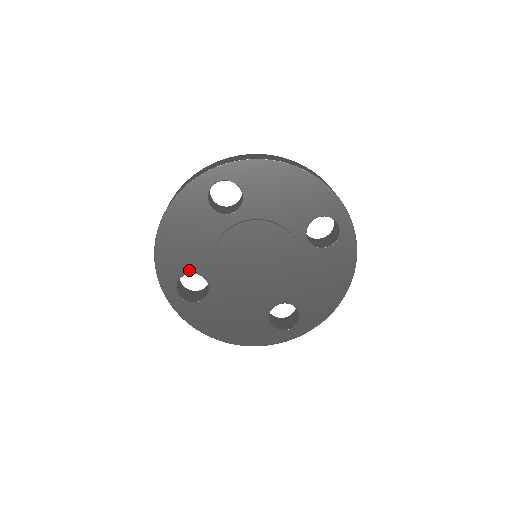
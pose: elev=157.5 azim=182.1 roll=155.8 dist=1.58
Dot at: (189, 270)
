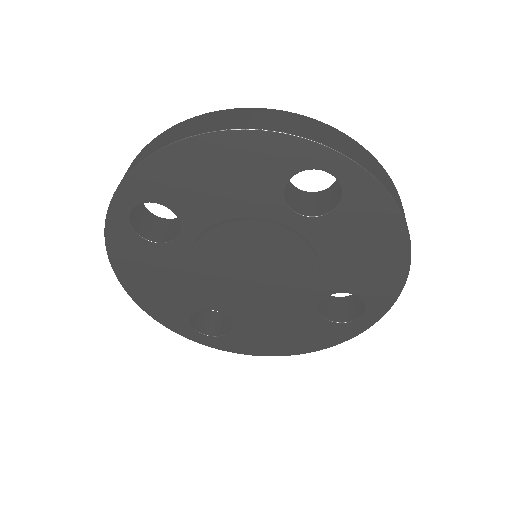
Dot at: (175, 206)
